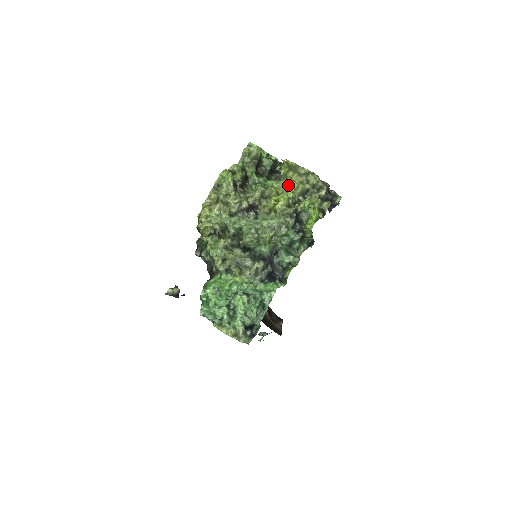
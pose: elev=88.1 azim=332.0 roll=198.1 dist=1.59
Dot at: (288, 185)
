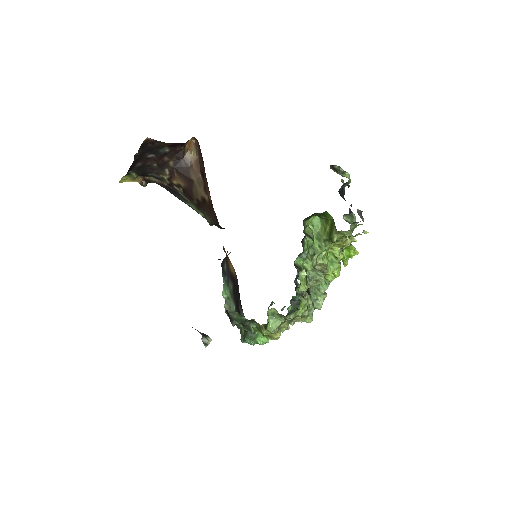
Dot at: (335, 244)
